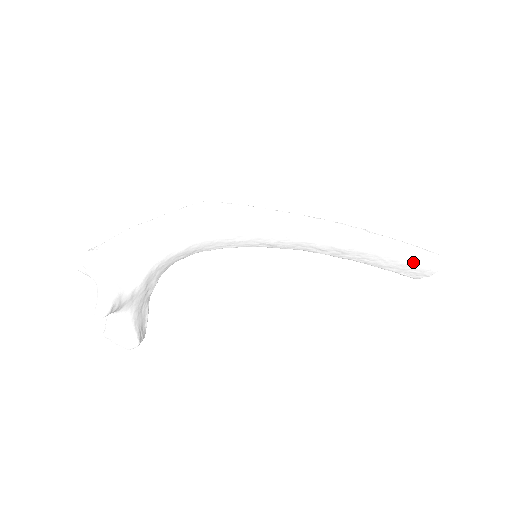
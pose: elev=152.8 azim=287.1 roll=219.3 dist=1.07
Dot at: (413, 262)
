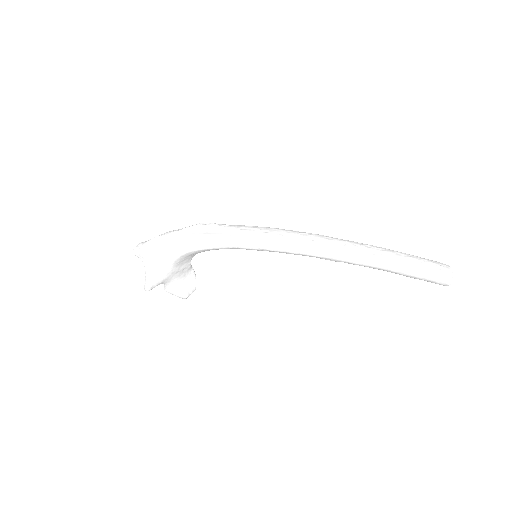
Dot at: (413, 277)
